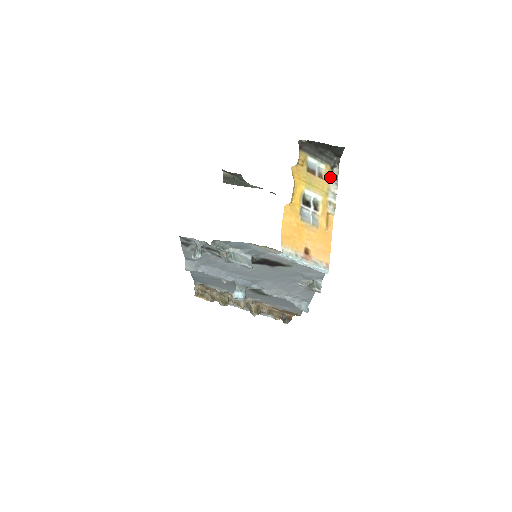
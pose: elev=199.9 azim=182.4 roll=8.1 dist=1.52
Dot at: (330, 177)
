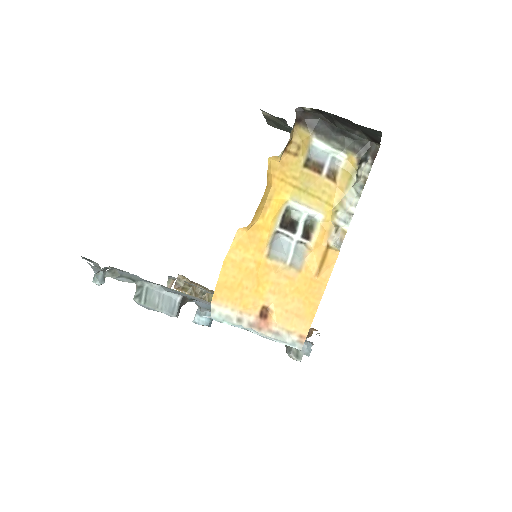
Dot at: (352, 178)
